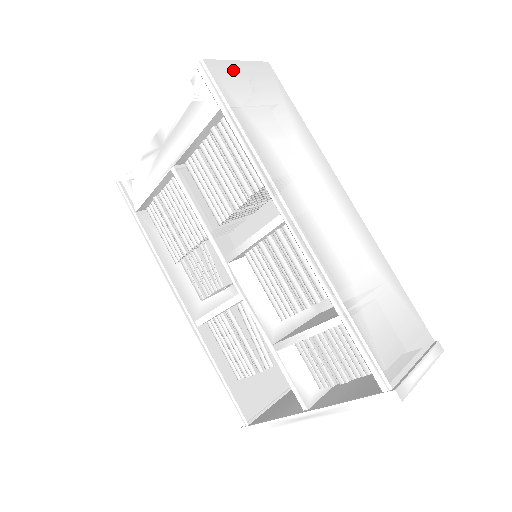
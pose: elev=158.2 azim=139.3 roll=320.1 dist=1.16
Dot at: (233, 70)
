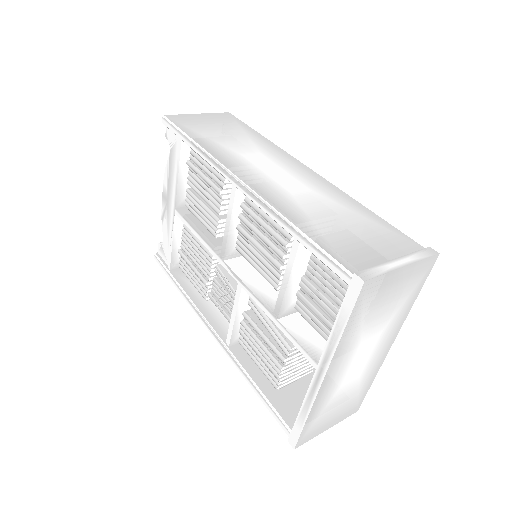
Dot at: (192, 118)
